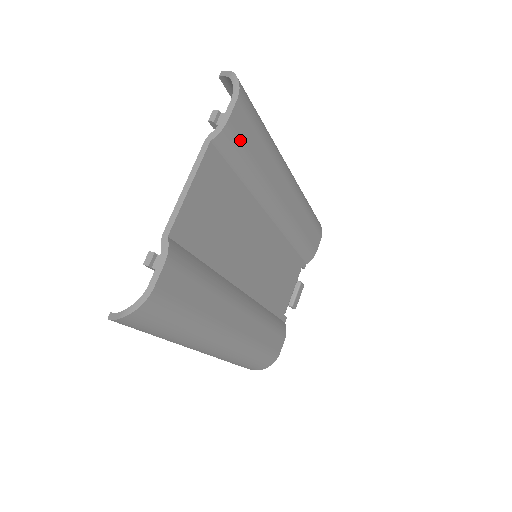
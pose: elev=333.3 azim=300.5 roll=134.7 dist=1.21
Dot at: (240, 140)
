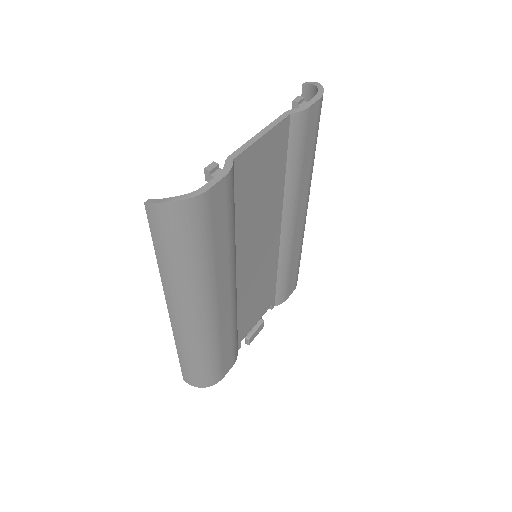
Dot at: (306, 132)
